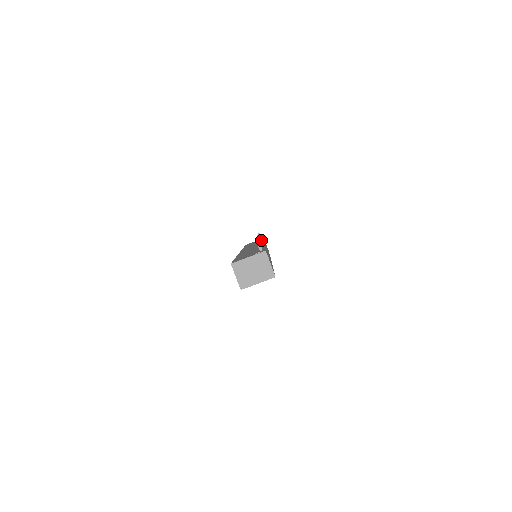
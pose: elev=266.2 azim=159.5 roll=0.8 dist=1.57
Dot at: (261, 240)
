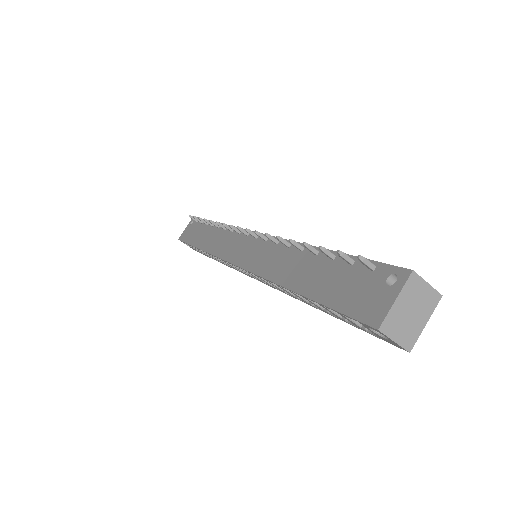
Dot at: occluded
